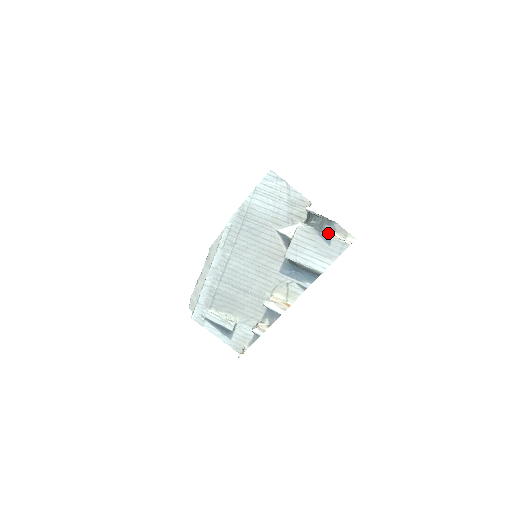
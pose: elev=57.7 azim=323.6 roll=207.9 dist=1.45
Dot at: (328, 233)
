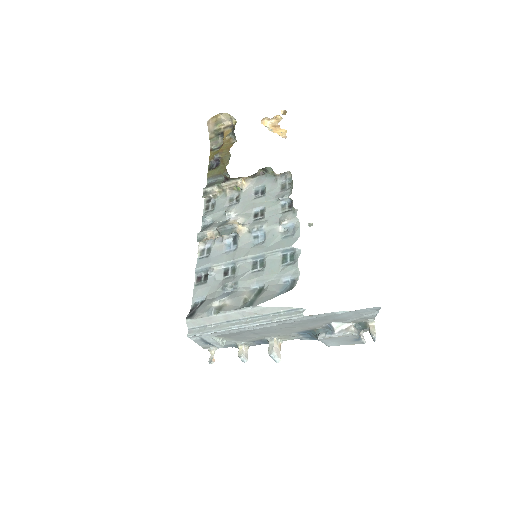
Dot at: occluded
